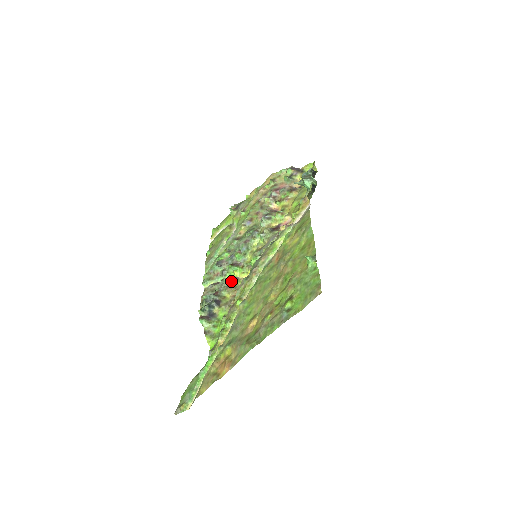
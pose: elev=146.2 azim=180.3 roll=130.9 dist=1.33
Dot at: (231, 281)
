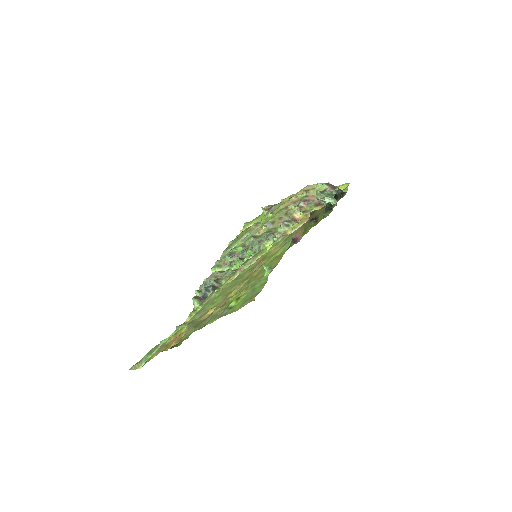
Dot at: occluded
